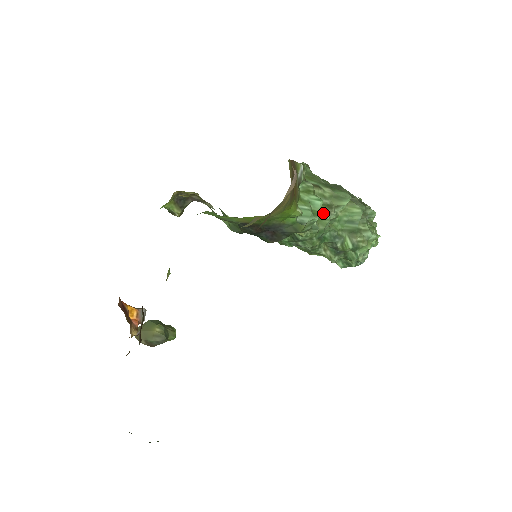
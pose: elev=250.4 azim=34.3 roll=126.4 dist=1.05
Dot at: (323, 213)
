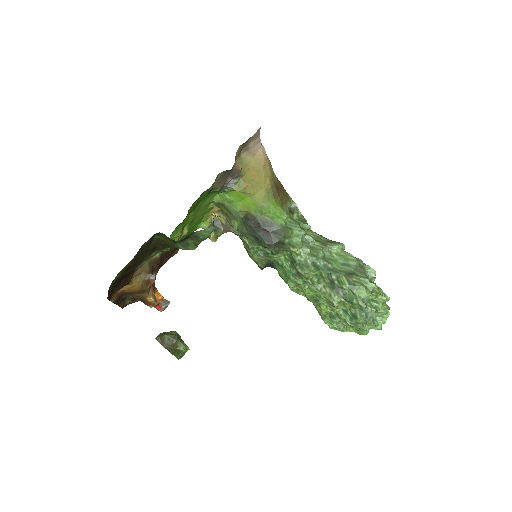
Dot at: (317, 245)
